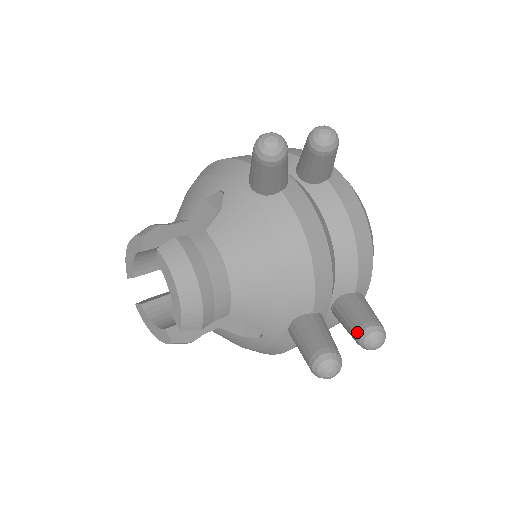
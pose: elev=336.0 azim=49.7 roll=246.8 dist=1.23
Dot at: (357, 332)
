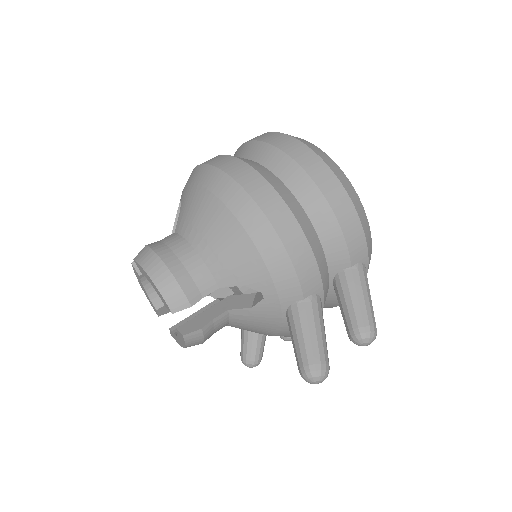
Dot at: occluded
